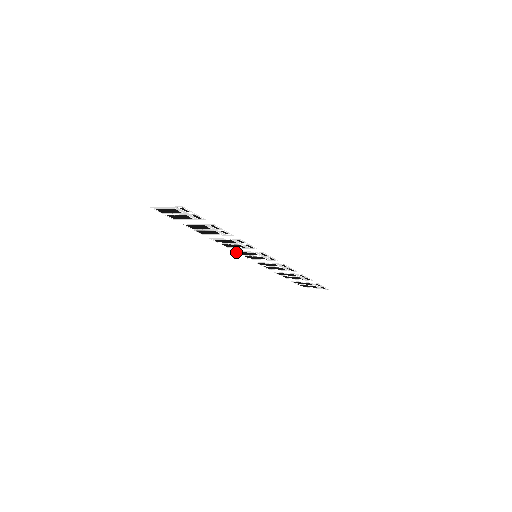
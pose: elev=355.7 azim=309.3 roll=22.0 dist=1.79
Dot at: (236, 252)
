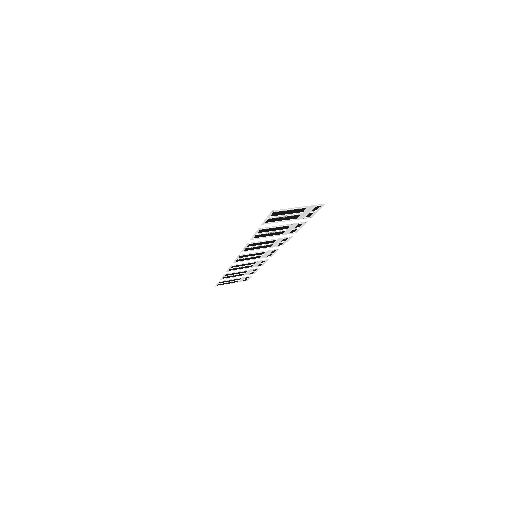
Dot at: (239, 256)
